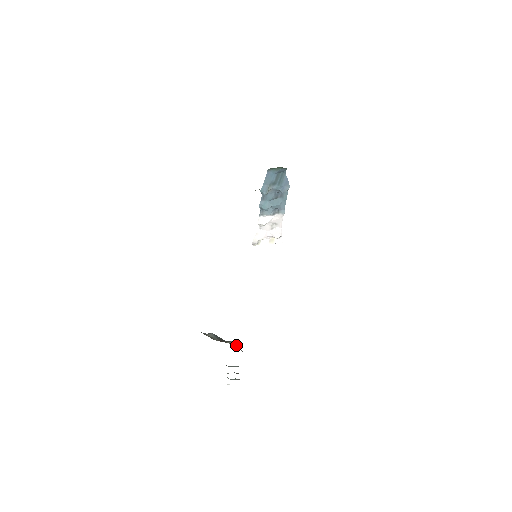
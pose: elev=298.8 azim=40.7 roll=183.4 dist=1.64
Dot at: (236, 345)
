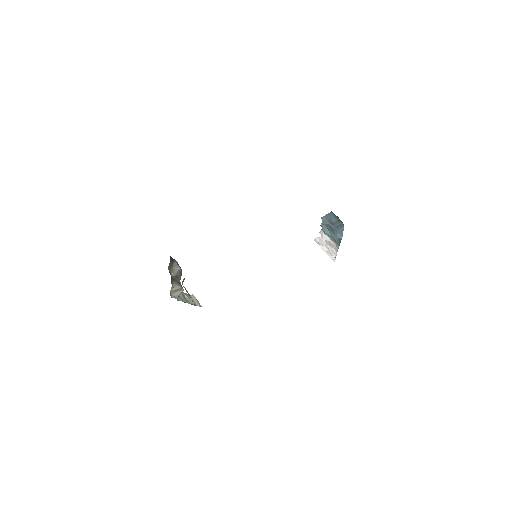
Dot at: (177, 290)
